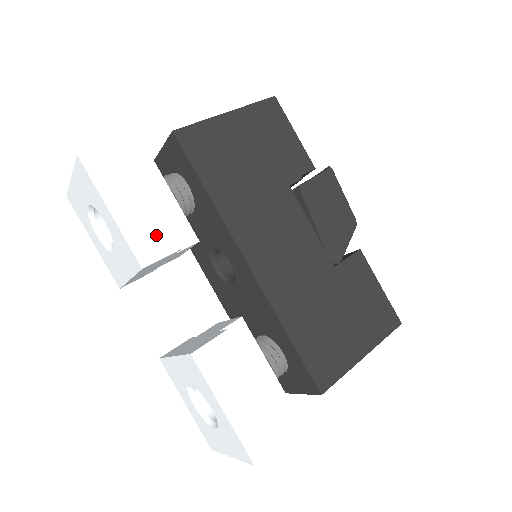
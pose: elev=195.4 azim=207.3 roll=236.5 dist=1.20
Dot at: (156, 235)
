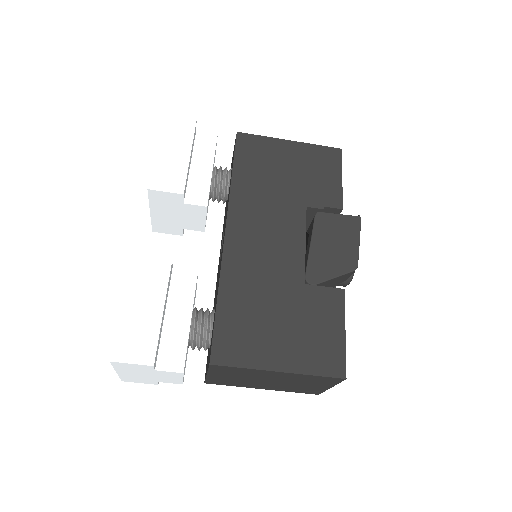
Dot at: (174, 177)
